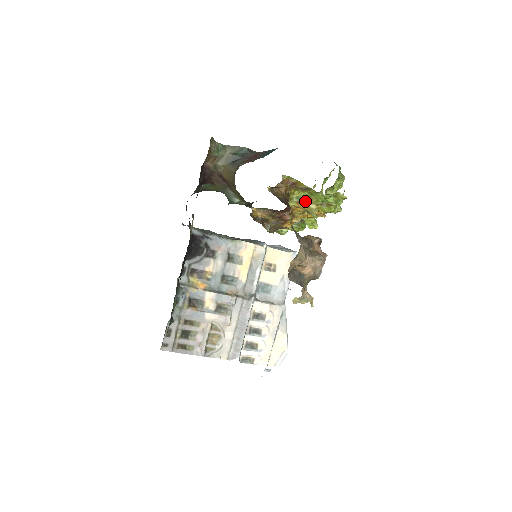
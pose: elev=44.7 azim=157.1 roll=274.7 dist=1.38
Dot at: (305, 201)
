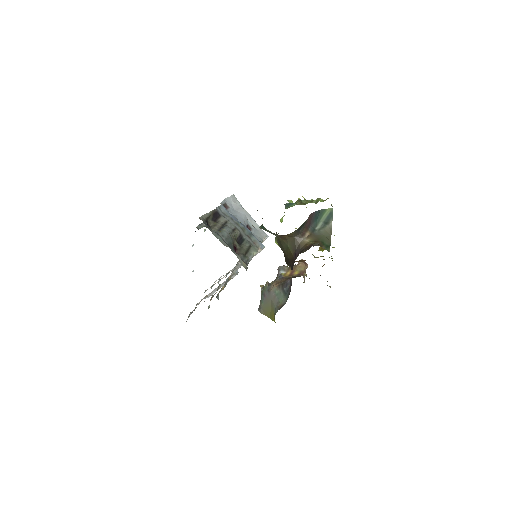
Dot at: occluded
